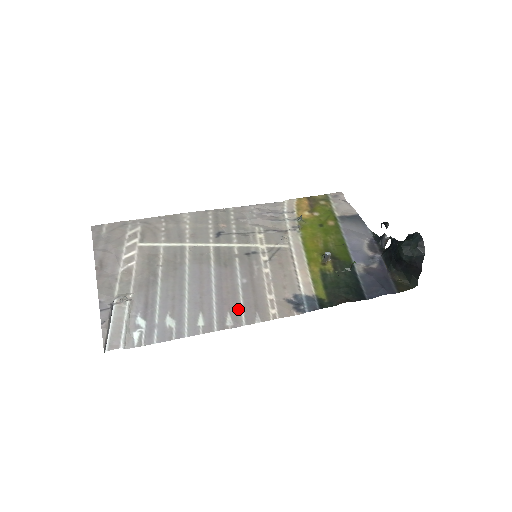
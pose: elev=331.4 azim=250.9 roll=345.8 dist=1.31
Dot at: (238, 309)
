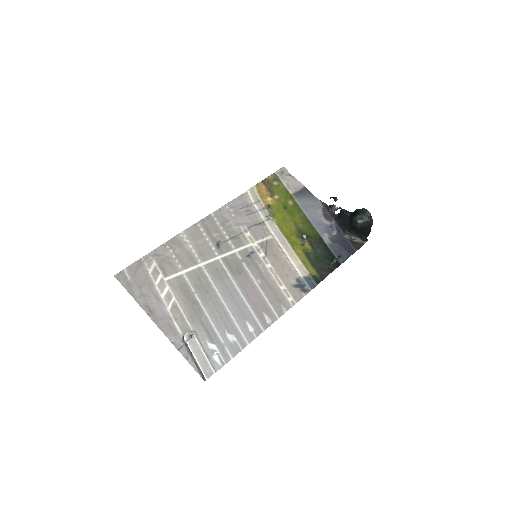
Dot at: (268, 307)
